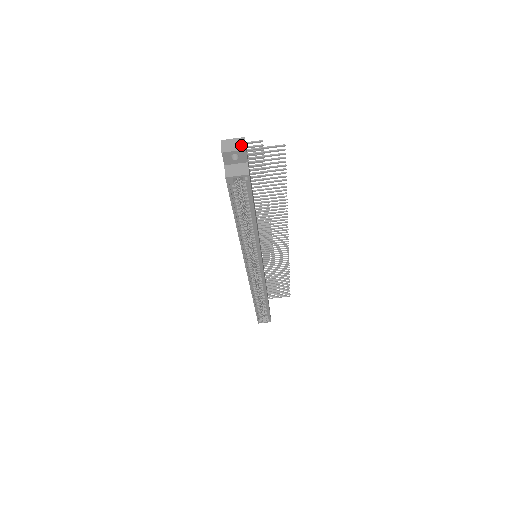
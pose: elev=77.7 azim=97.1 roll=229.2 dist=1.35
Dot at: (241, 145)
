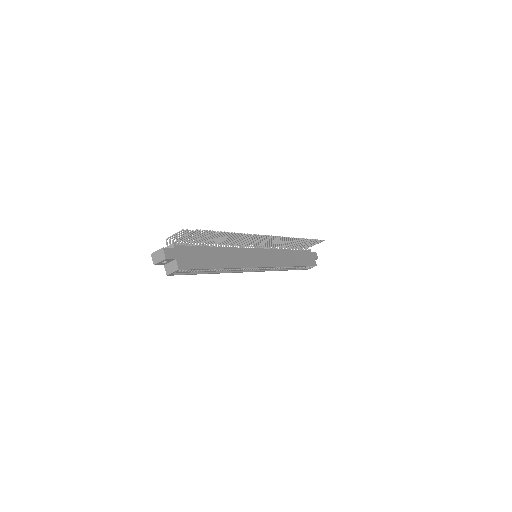
Dot at: (162, 256)
